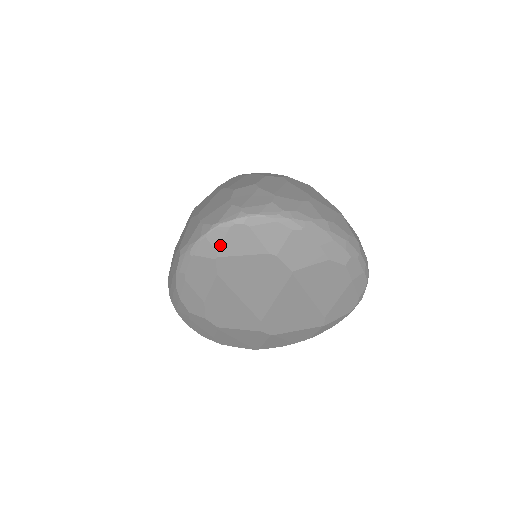
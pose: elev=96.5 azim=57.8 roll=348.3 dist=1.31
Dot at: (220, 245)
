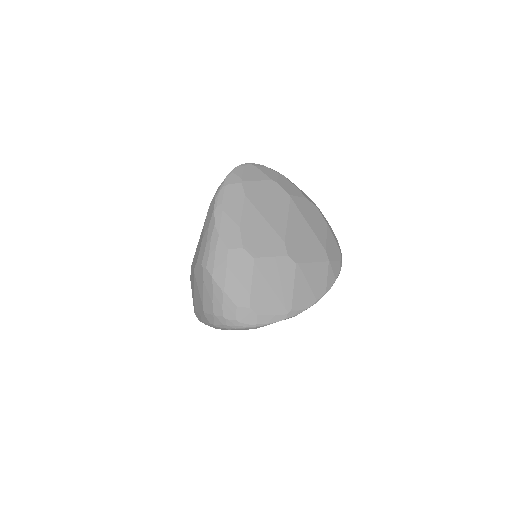
Dot at: (242, 175)
